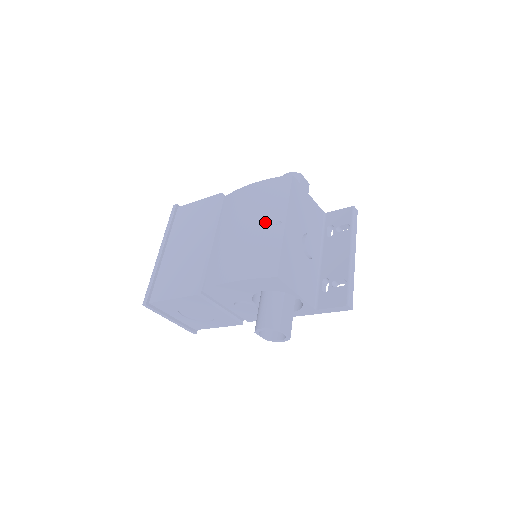
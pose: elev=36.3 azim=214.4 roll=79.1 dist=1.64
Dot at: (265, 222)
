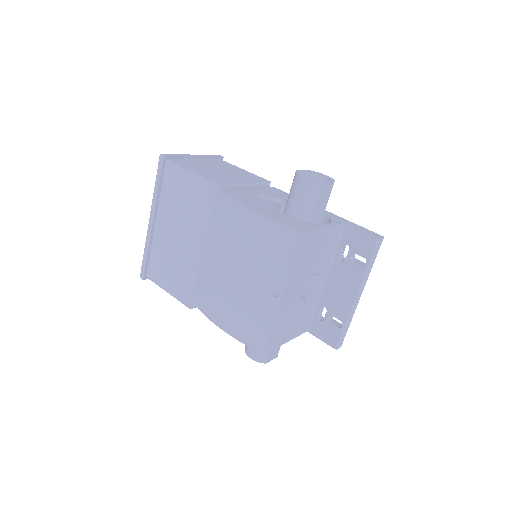
Dot at: (260, 284)
